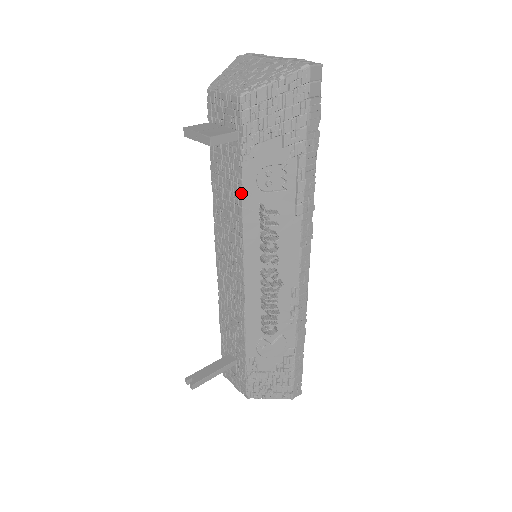
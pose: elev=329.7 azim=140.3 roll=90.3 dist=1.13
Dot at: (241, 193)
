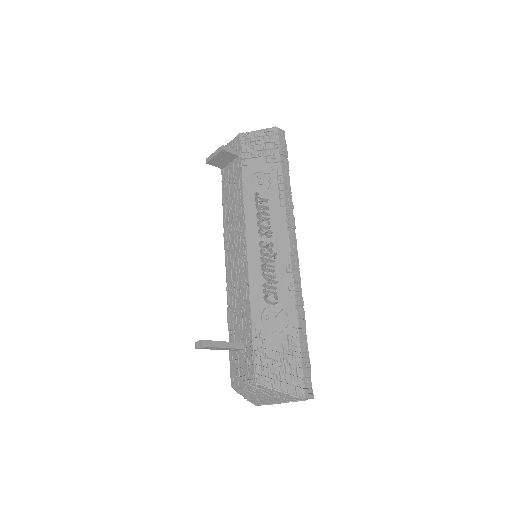
Dot at: (242, 185)
